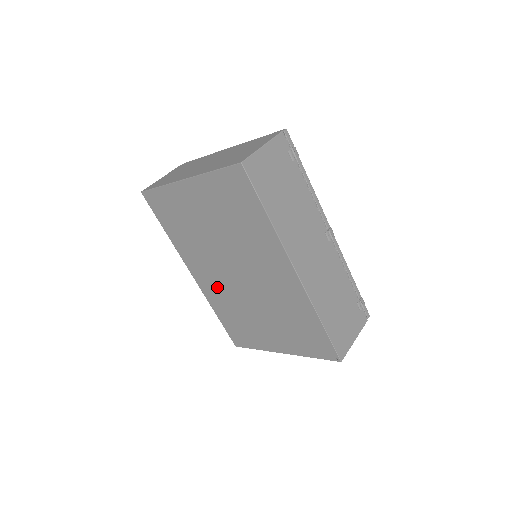
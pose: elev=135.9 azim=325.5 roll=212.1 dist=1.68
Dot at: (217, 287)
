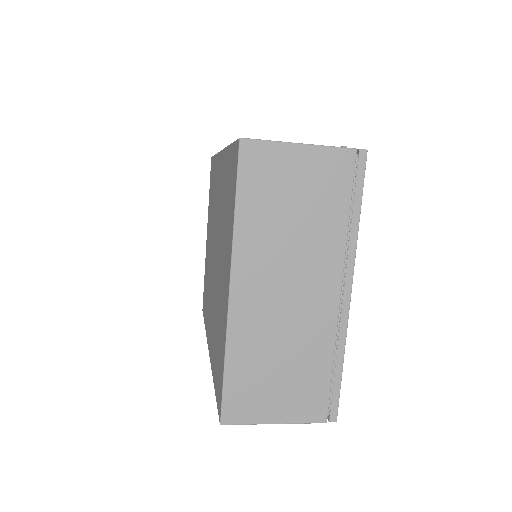
Dot at: (212, 317)
